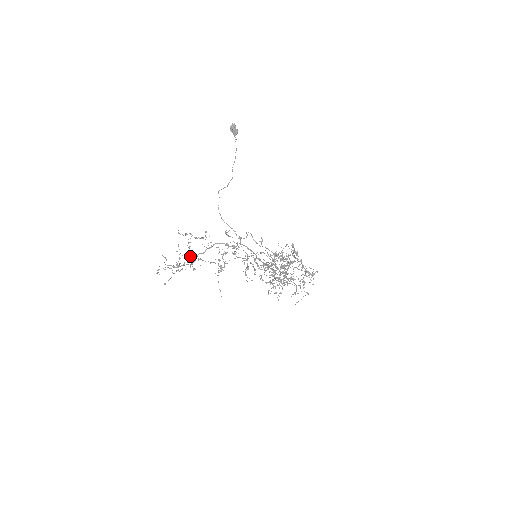
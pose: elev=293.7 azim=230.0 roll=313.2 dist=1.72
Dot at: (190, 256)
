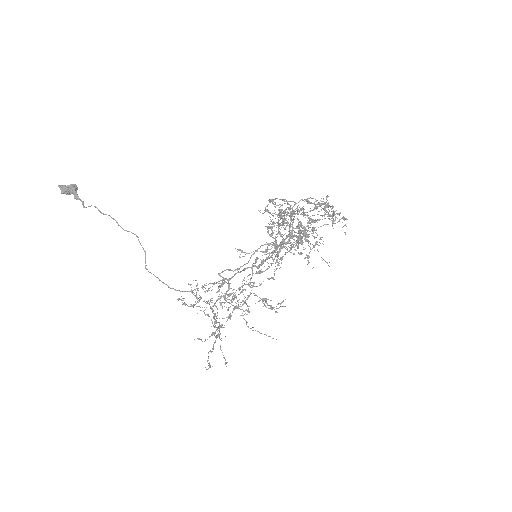
Dot at: occluded
